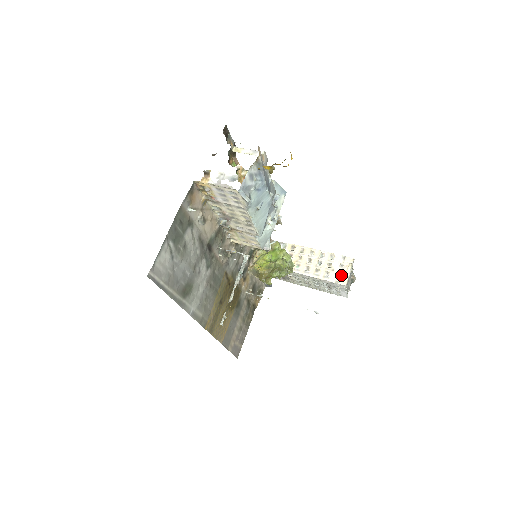
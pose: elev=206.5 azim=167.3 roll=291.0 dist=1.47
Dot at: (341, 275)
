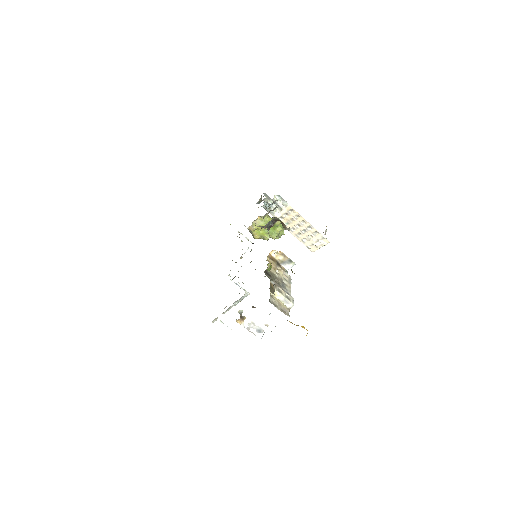
Dot at: (314, 245)
